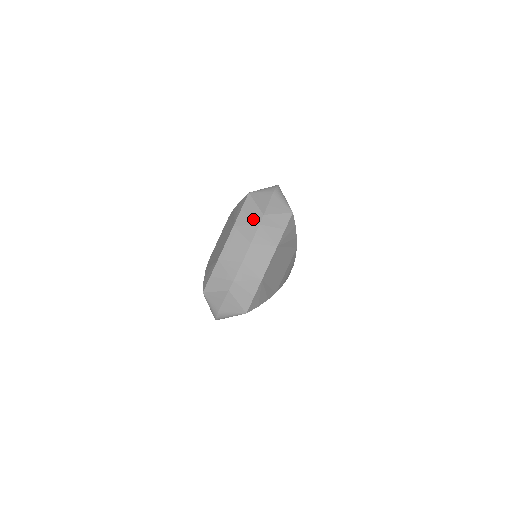
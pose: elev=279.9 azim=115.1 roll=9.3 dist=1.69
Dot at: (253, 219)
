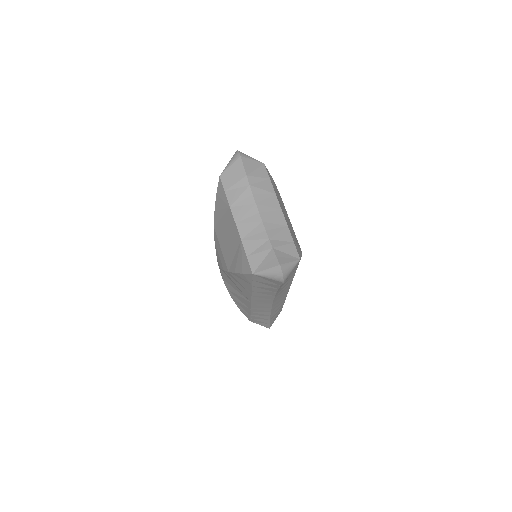
Dot at: (241, 187)
